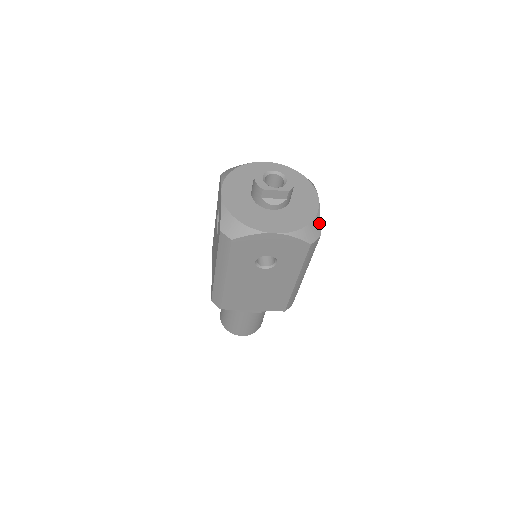
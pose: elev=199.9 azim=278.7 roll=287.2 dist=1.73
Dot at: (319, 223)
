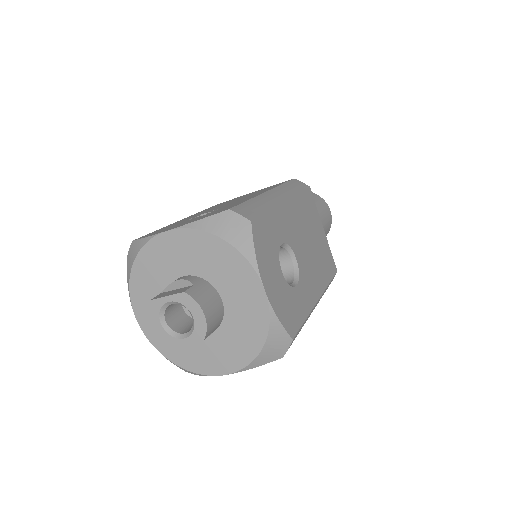
Dot at: (281, 329)
